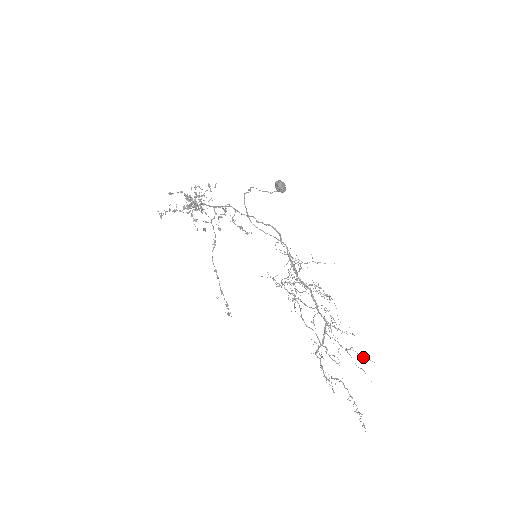
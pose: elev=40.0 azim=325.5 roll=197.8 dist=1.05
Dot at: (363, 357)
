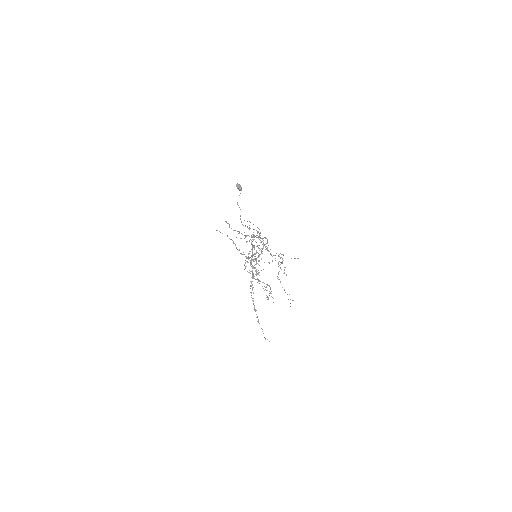
Dot at: (267, 247)
